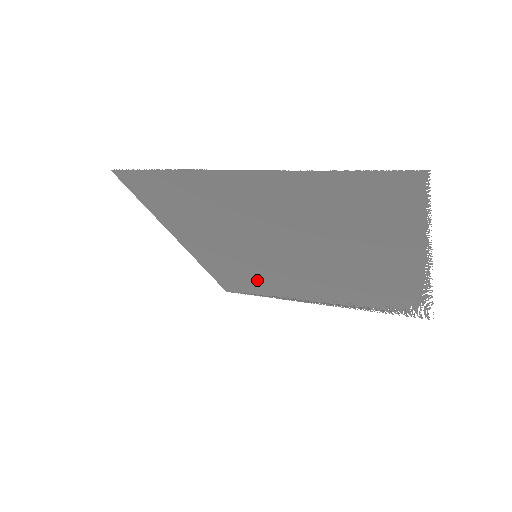
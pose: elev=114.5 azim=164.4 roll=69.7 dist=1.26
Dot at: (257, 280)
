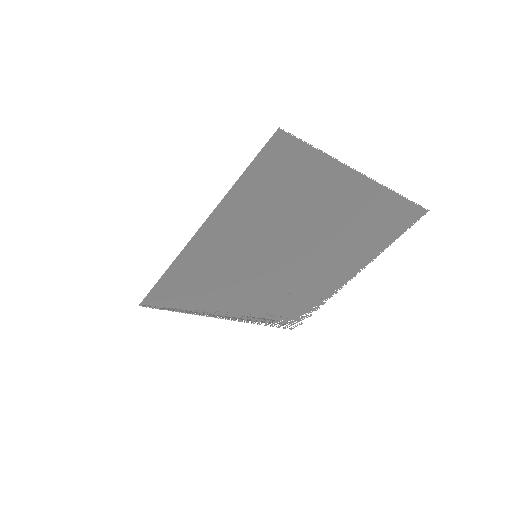
Dot at: (209, 287)
